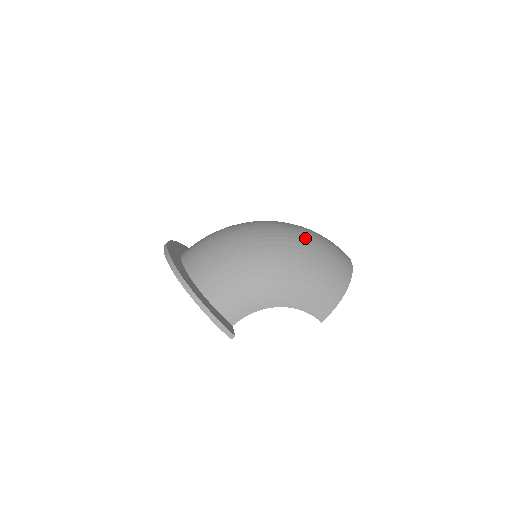
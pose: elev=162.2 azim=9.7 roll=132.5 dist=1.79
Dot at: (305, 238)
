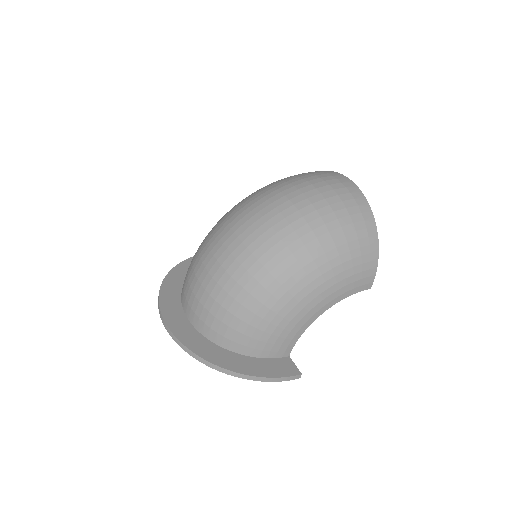
Dot at: (301, 221)
